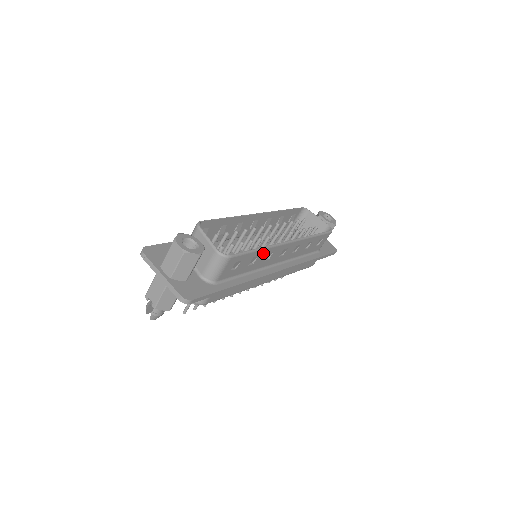
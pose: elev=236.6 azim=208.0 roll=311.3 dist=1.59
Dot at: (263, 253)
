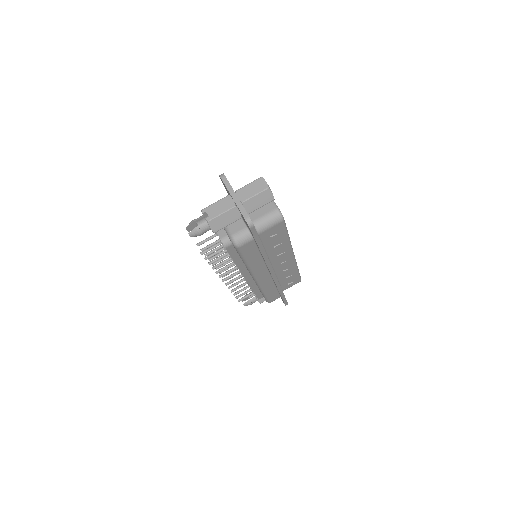
Dot at: (285, 244)
